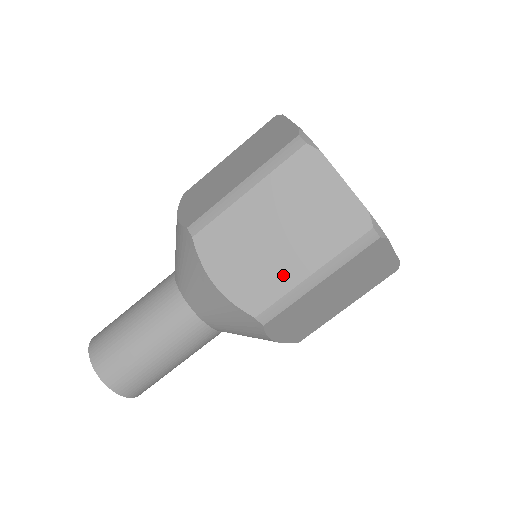
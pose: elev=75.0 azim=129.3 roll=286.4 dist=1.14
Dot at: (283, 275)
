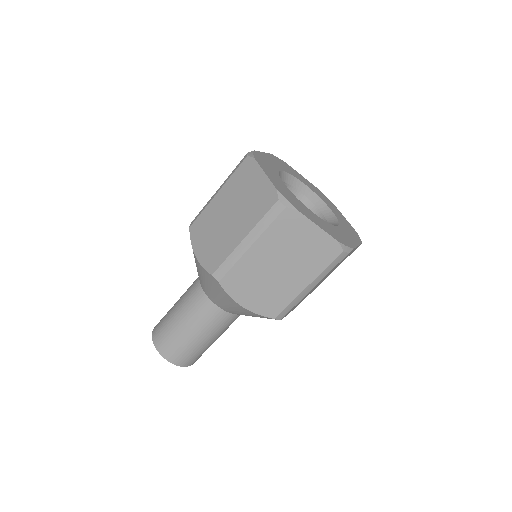
Dot at: (288, 291)
